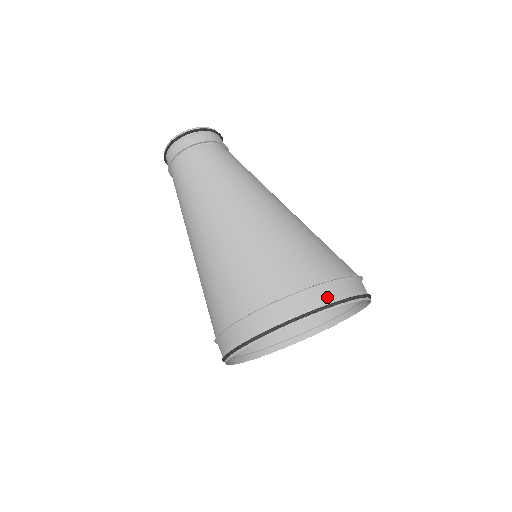
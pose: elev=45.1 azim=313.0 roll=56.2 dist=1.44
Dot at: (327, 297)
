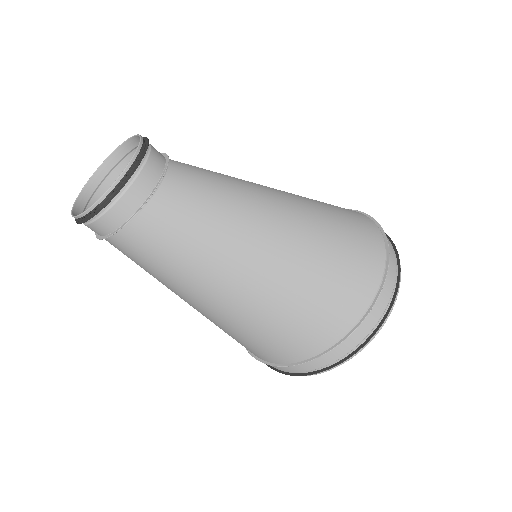
Dot at: (378, 316)
